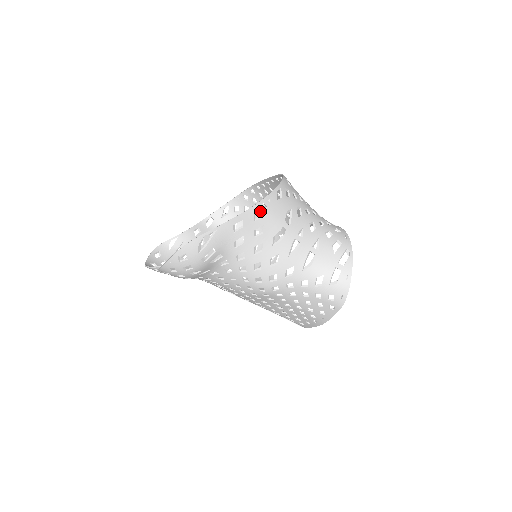
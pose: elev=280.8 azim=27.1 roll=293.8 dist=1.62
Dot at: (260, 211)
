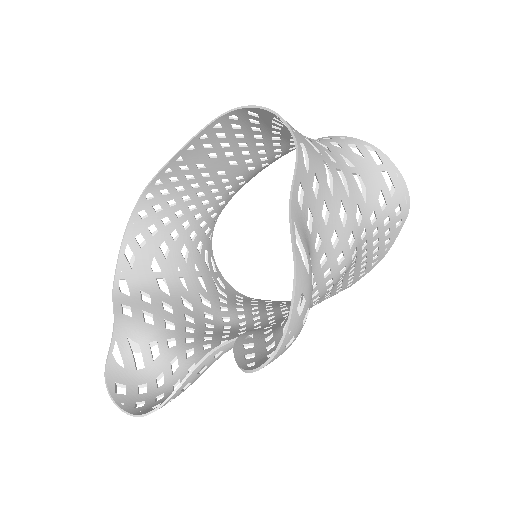
Dot at: (172, 217)
